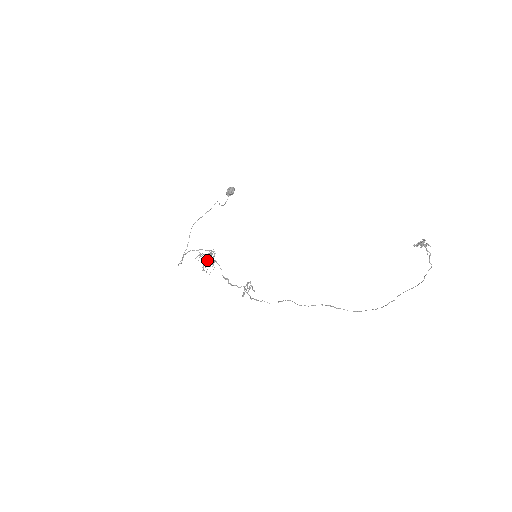
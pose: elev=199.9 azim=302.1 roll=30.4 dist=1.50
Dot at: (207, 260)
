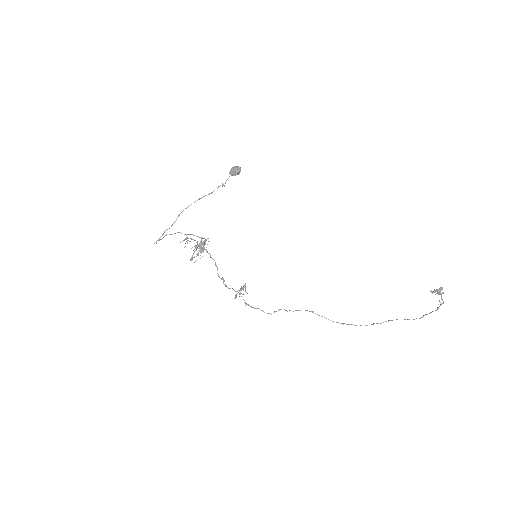
Dot at: occluded
